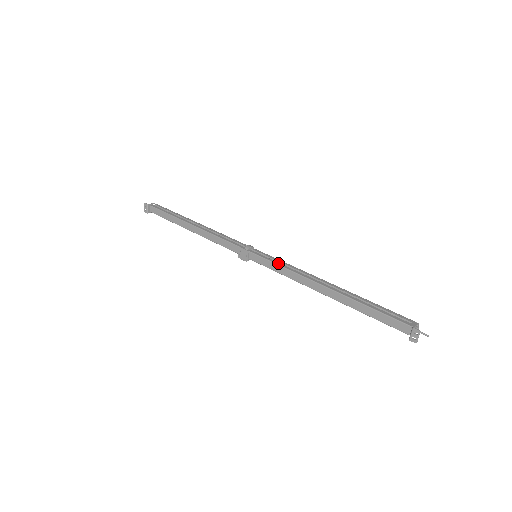
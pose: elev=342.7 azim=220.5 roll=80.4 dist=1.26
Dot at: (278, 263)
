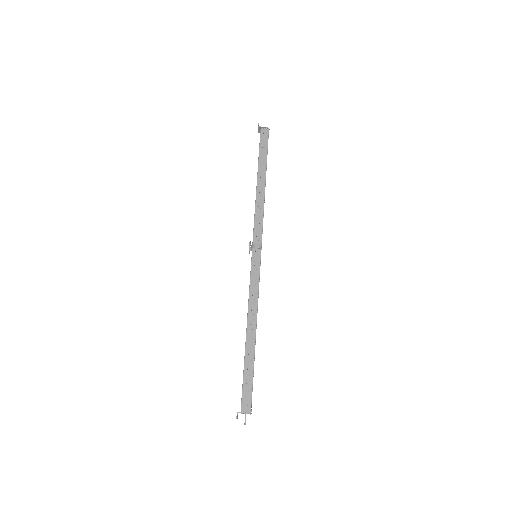
Dot at: (252, 280)
